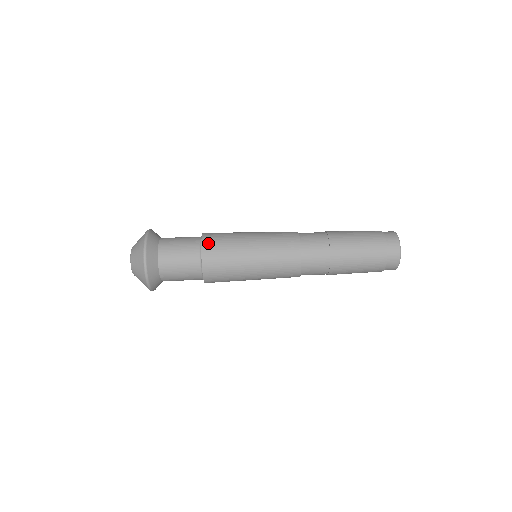
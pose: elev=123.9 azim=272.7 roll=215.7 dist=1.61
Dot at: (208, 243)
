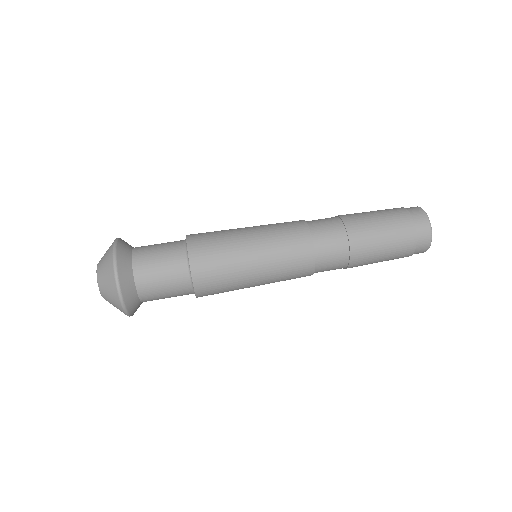
Dot at: (194, 236)
